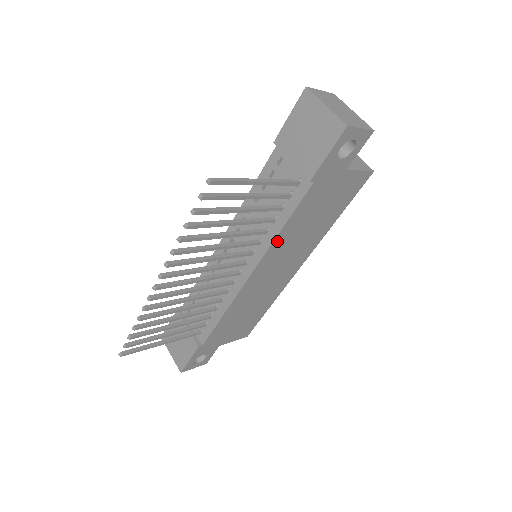
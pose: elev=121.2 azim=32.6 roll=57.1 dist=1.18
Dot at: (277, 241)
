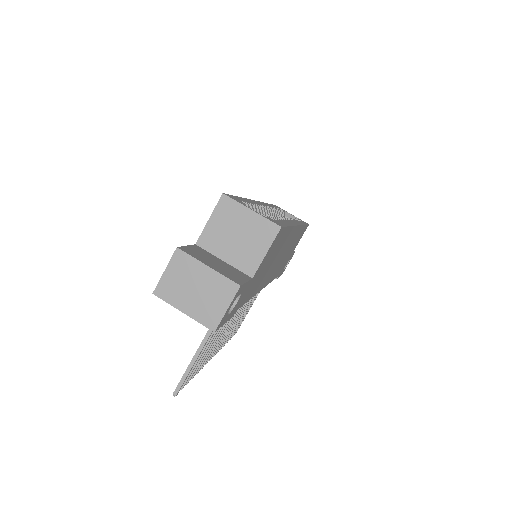
Dot at: (256, 291)
